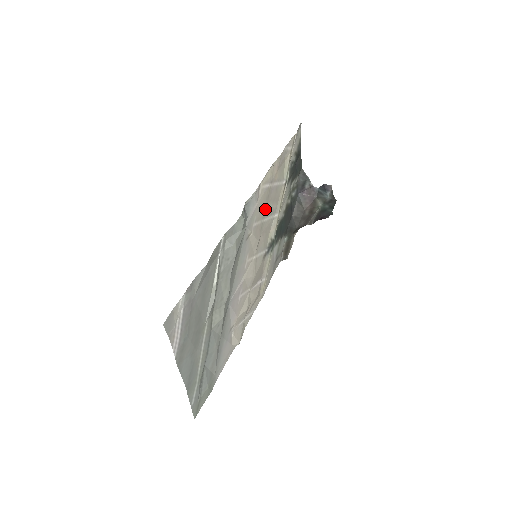
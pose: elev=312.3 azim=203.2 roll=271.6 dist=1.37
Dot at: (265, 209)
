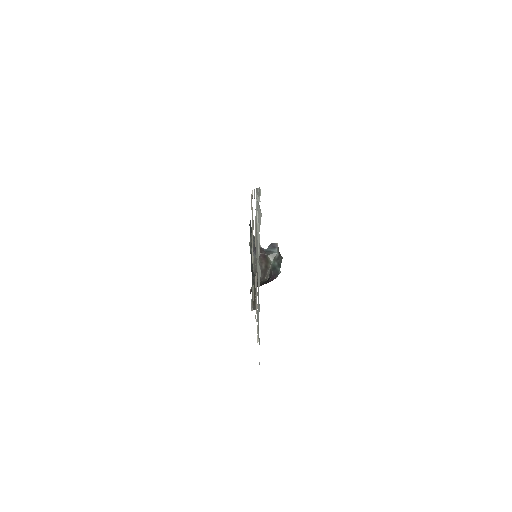
Dot at: occluded
